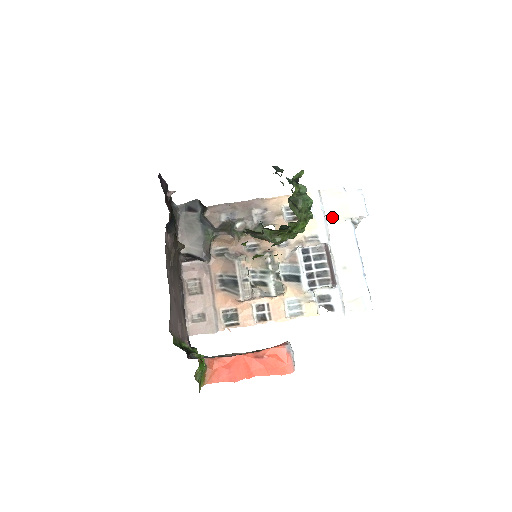
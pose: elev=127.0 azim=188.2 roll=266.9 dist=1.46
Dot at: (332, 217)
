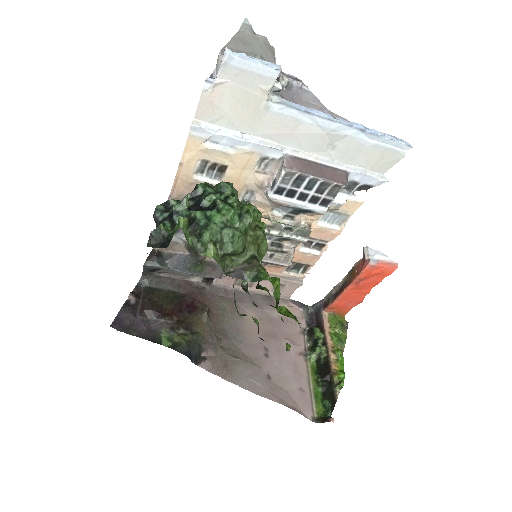
Dot at: (248, 125)
